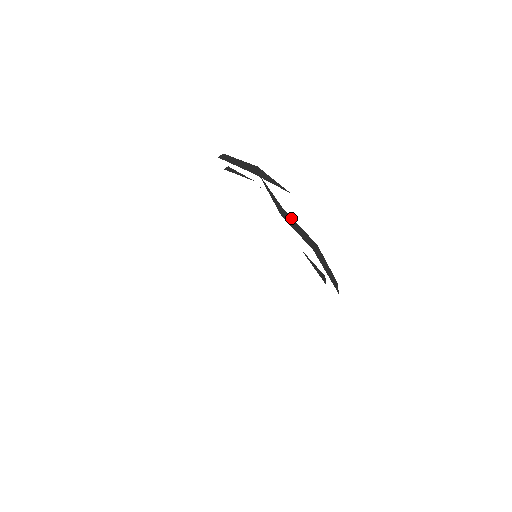
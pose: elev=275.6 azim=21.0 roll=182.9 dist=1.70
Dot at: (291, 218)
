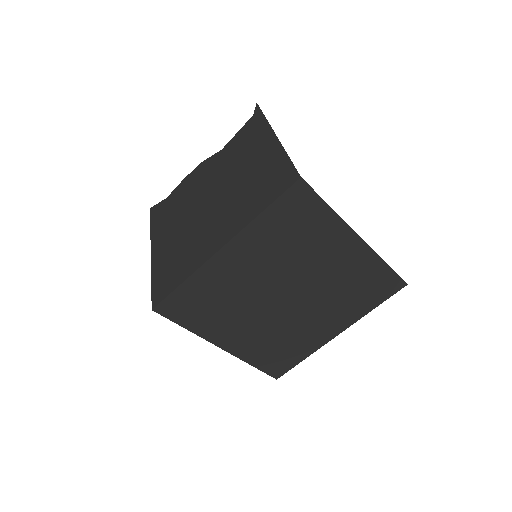
Dot at: occluded
